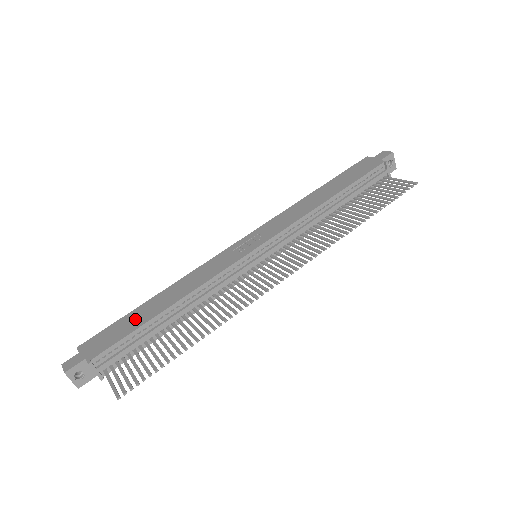
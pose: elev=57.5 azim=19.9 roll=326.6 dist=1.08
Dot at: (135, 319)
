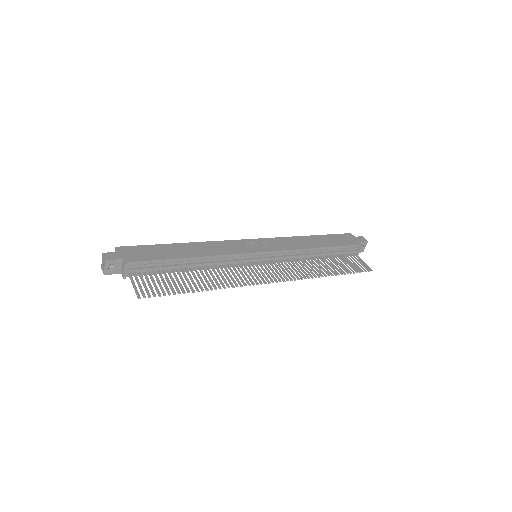
Dot at: (164, 251)
